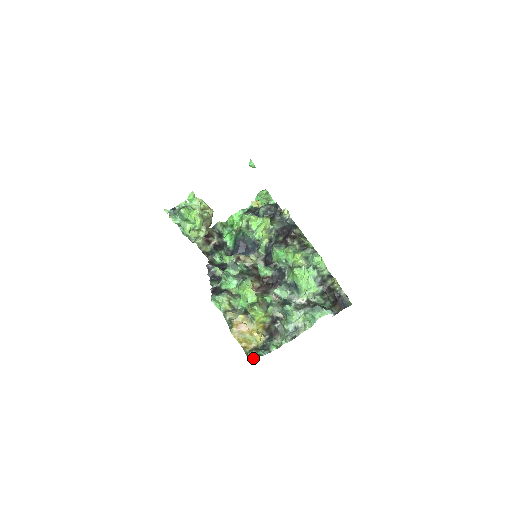
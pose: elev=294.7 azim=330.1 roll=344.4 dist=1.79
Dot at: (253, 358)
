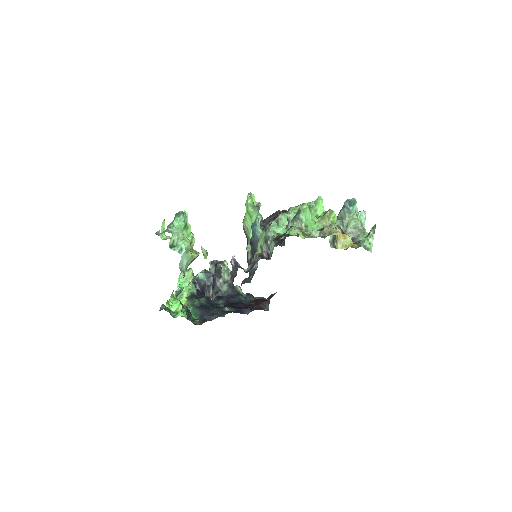
Dot at: (372, 233)
